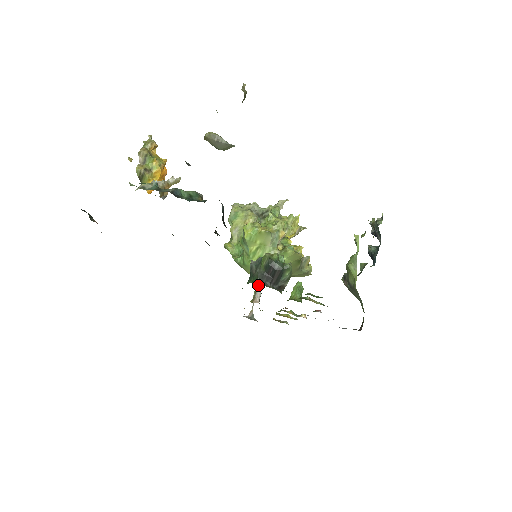
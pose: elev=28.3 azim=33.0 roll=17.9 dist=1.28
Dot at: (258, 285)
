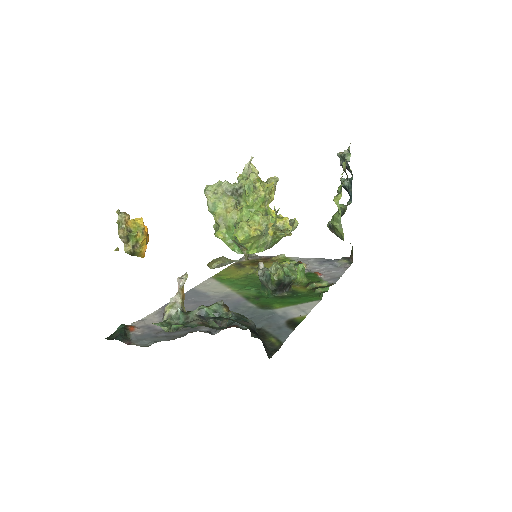
Dot at: occluded
